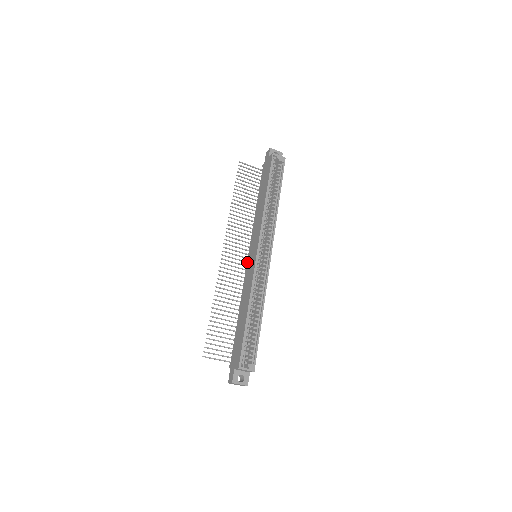
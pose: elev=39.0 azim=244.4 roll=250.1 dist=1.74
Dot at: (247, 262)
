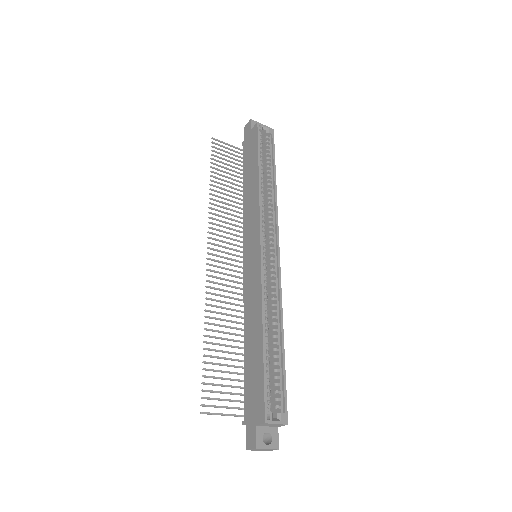
Dot at: (244, 266)
